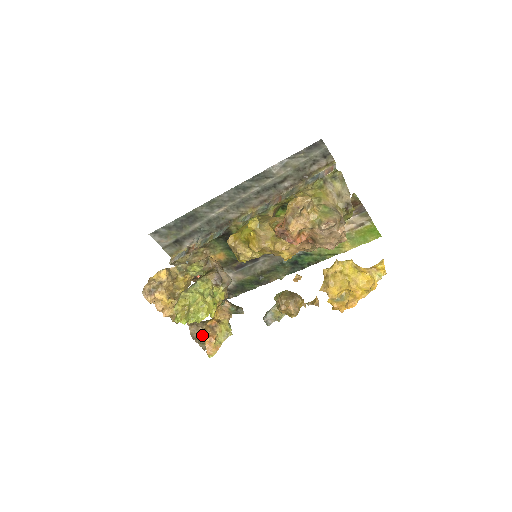
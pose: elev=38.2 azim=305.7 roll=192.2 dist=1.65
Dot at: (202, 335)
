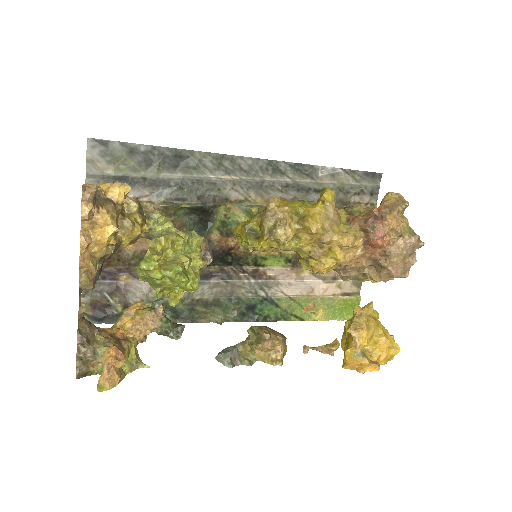
Dot at: (99, 343)
